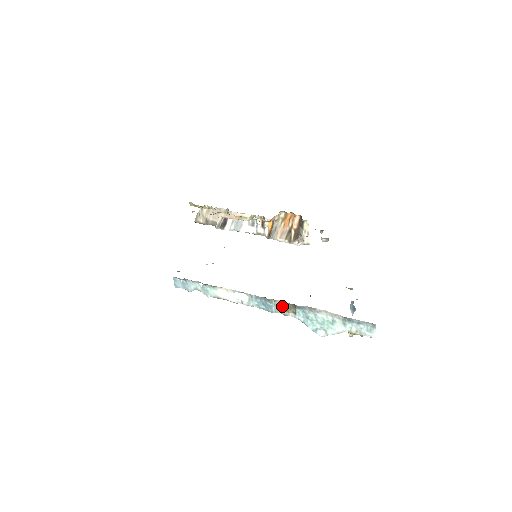
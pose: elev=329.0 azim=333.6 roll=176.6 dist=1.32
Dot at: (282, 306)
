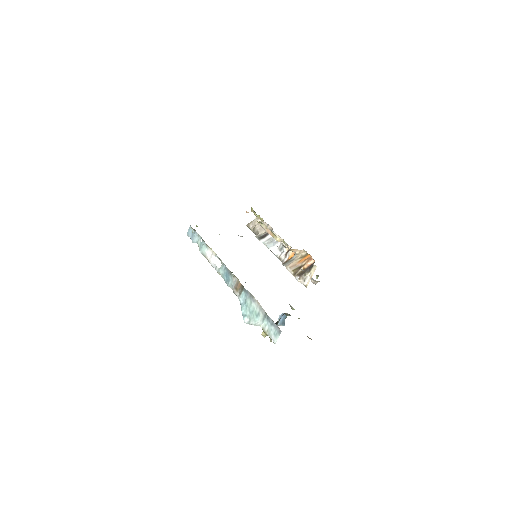
Dot at: (236, 284)
